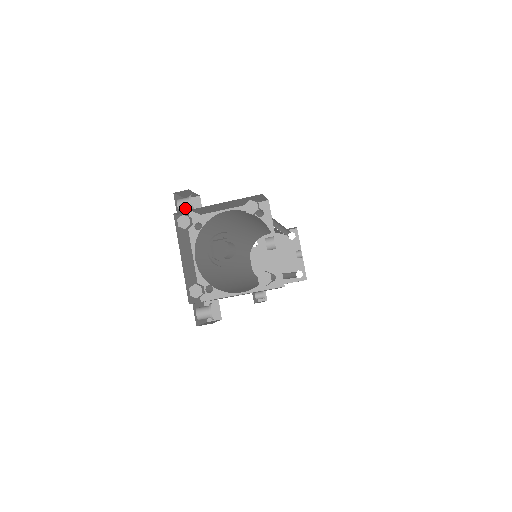
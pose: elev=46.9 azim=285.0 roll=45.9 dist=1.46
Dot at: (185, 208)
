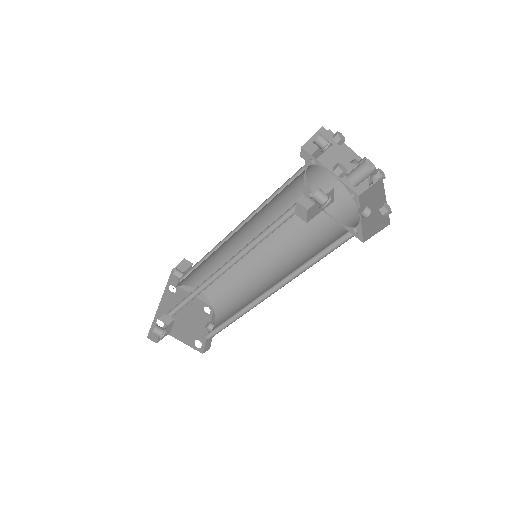
Dot at: (322, 141)
